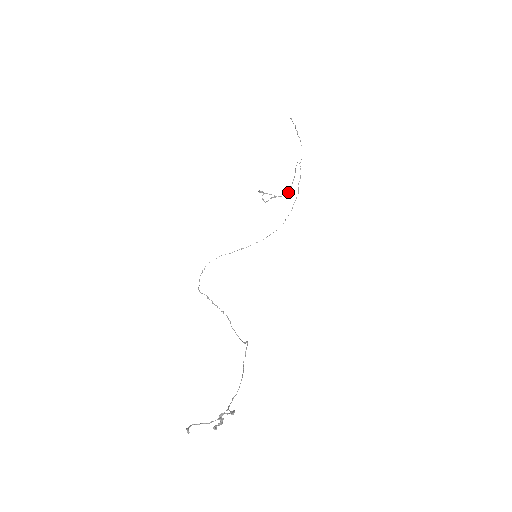
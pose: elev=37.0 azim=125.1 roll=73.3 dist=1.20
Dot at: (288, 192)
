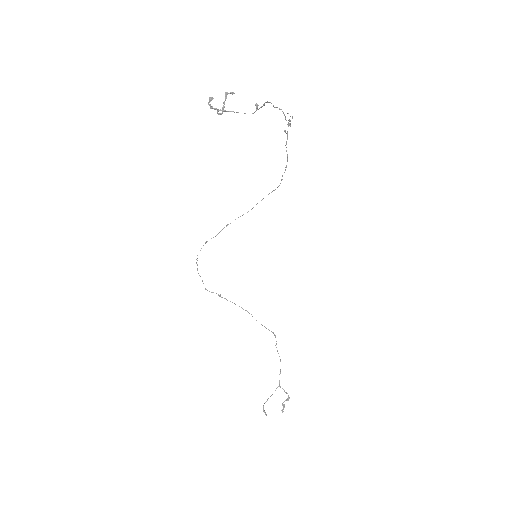
Dot at: (257, 107)
